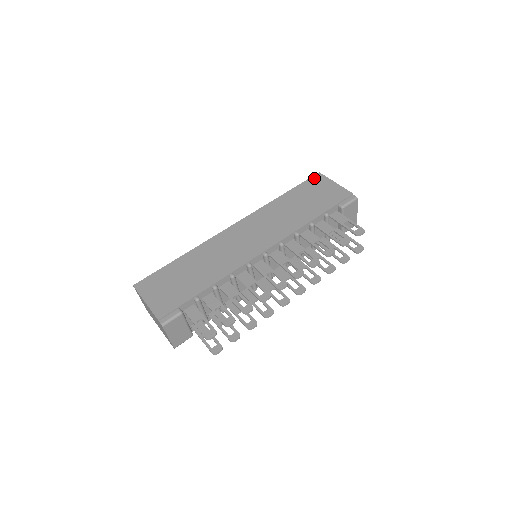
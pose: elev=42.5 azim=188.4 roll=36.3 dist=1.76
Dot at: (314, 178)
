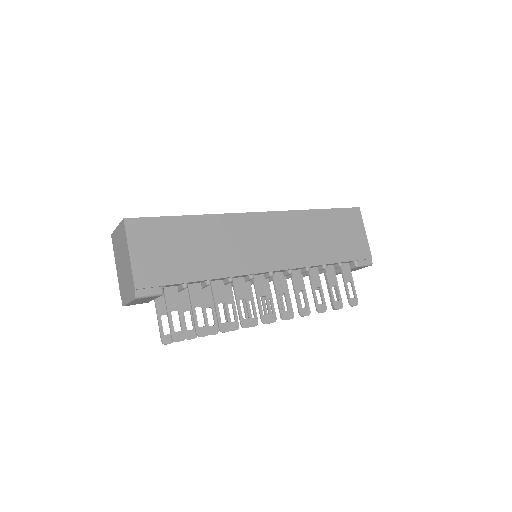
Dot at: (353, 211)
